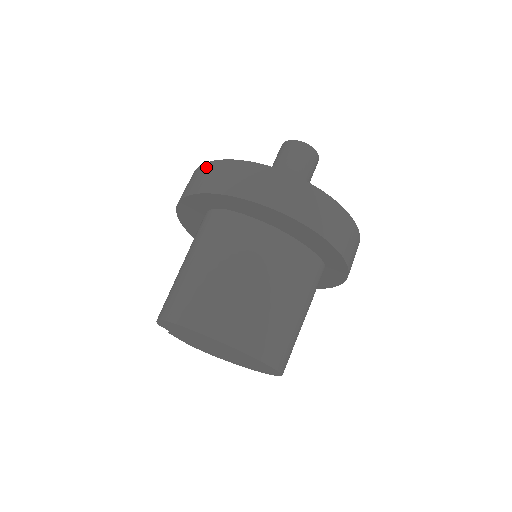
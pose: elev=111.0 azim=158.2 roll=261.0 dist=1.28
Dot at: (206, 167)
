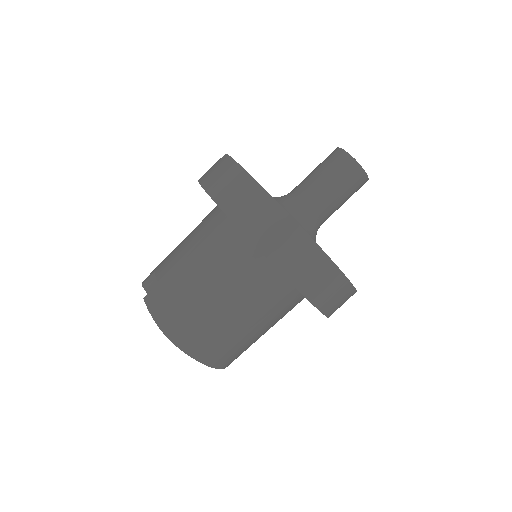
Dot at: (277, 214)
